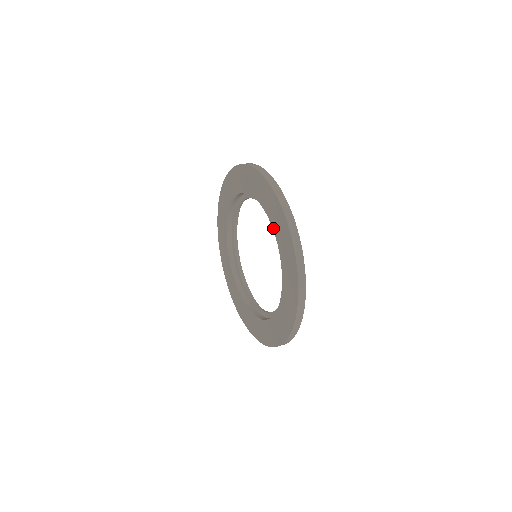
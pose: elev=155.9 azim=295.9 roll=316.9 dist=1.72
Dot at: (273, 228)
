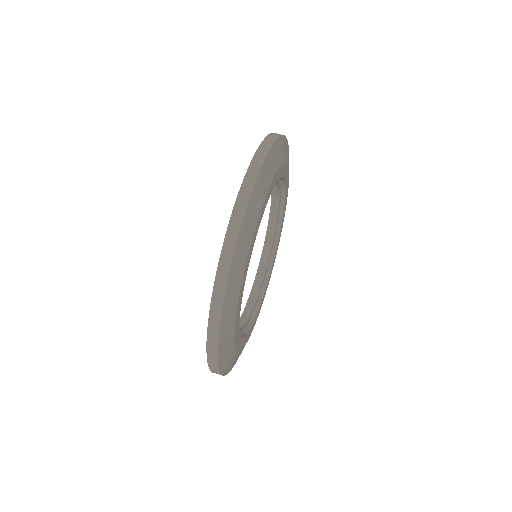
Dot at: occluded
